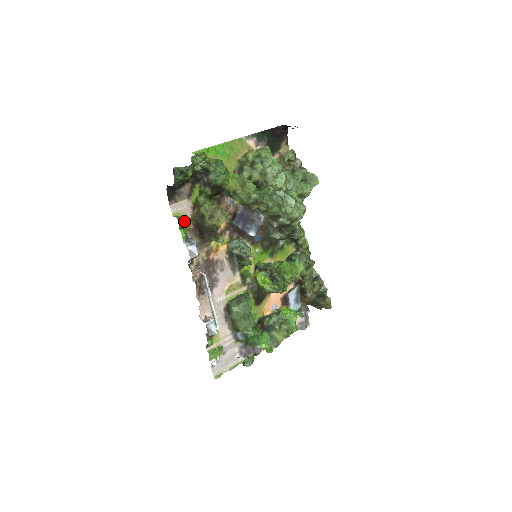
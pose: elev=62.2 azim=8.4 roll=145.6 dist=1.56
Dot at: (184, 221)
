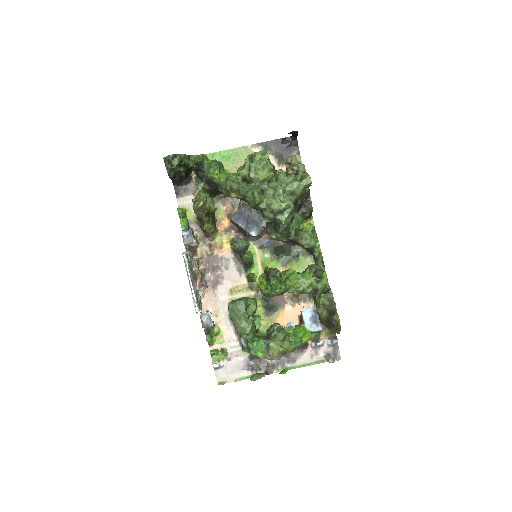
Dot at: (189, 214)
